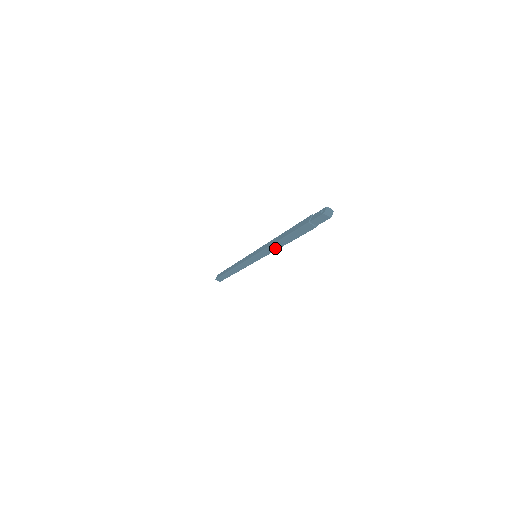
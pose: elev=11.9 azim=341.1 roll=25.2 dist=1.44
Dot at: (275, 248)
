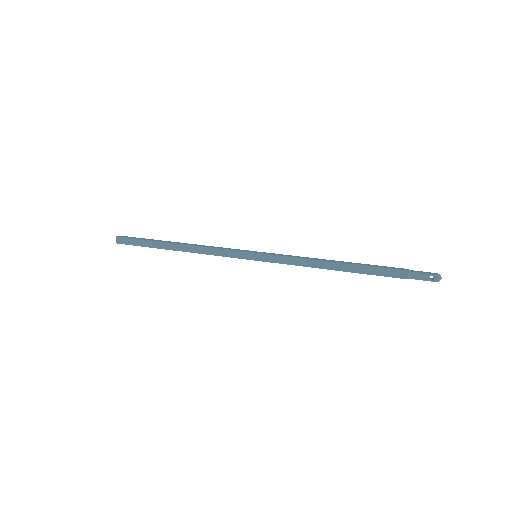
Dot at: (314, 267)
